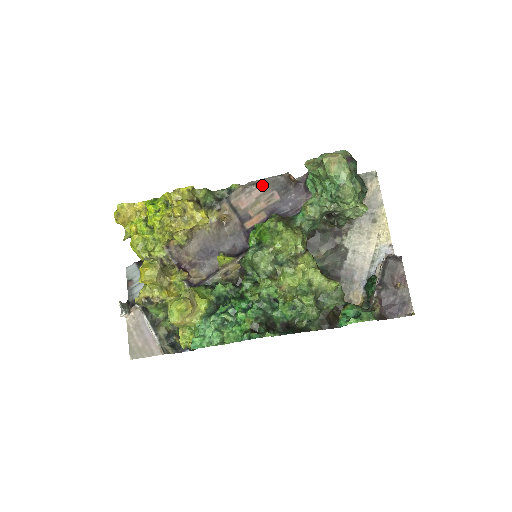
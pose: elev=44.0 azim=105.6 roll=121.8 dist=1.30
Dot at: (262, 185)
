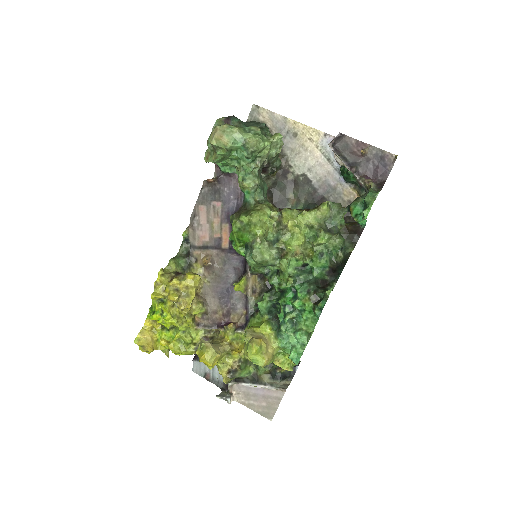
Dot at: (200, 210)
